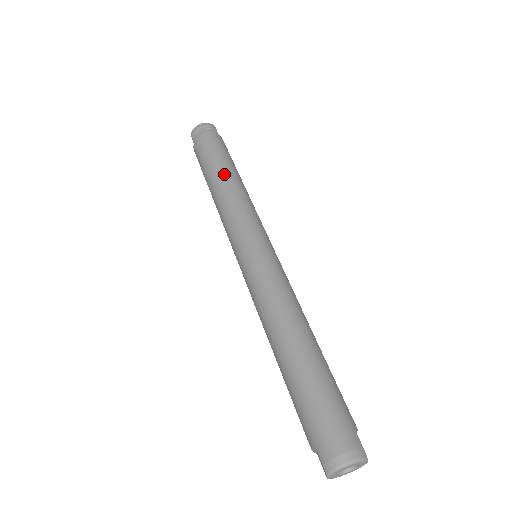
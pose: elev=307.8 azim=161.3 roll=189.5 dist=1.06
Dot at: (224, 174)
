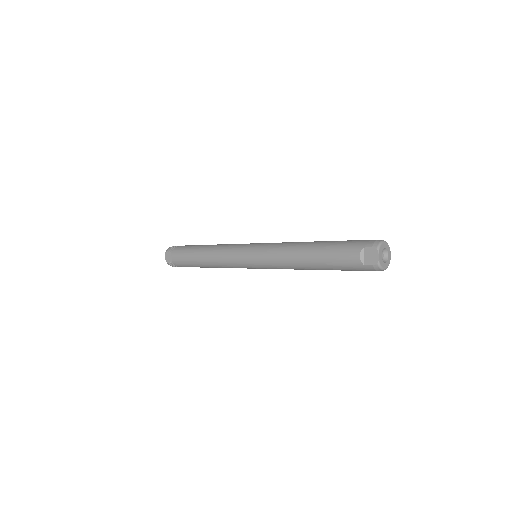
Dot at: occluded
